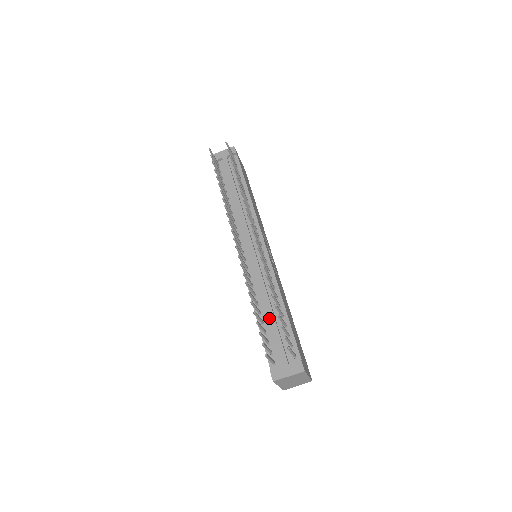
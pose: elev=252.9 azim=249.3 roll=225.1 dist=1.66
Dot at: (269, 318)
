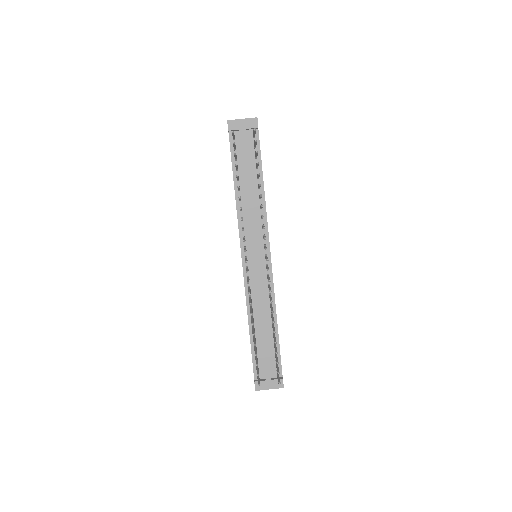
Dot at: (262, 336)
